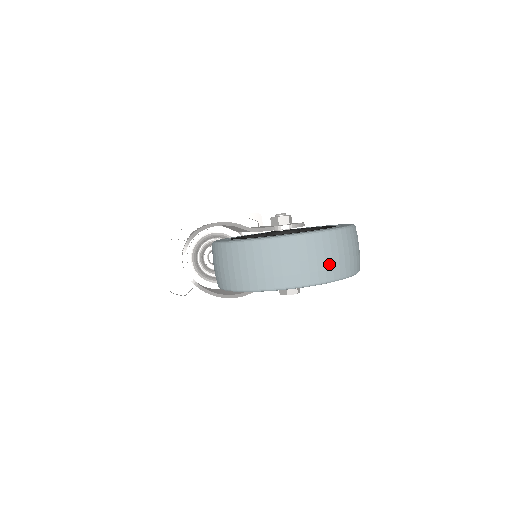
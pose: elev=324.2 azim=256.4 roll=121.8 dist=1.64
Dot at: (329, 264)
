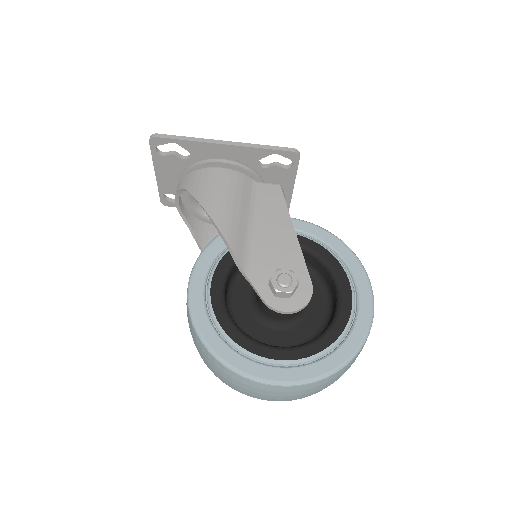
Dot at: (298, 397)
